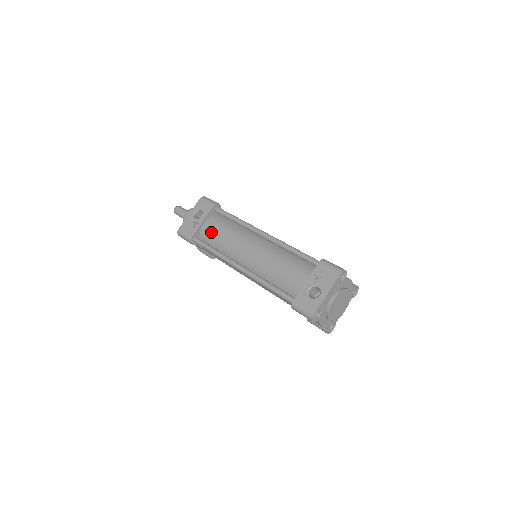
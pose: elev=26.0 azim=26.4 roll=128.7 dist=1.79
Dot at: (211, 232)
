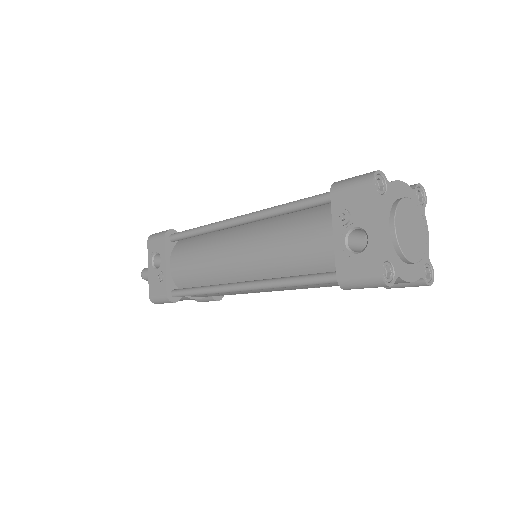
Dot at: (182, 270)
